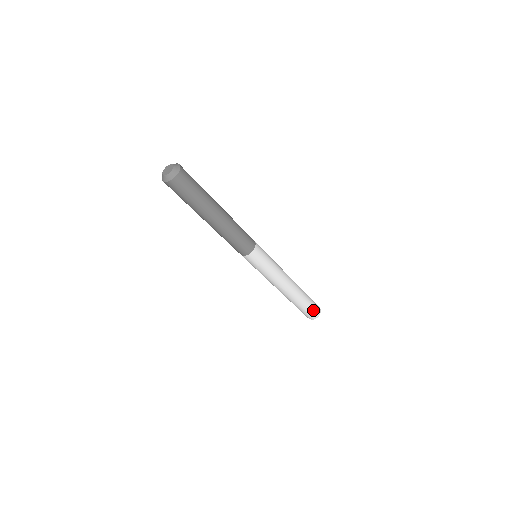
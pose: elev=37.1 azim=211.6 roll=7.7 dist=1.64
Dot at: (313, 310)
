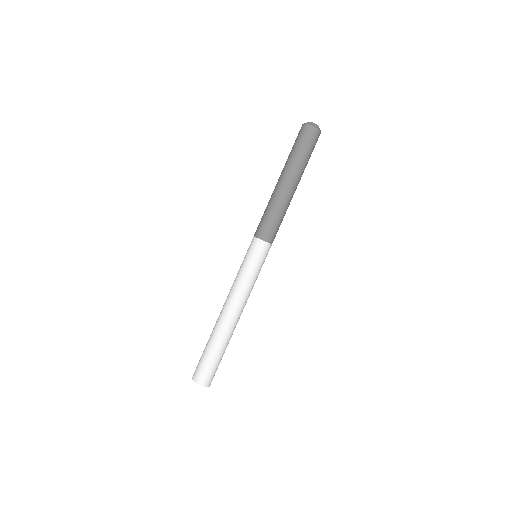
Dot at: (214, 372)
